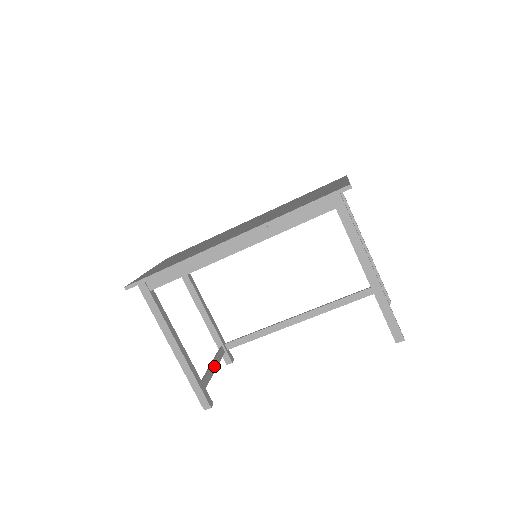
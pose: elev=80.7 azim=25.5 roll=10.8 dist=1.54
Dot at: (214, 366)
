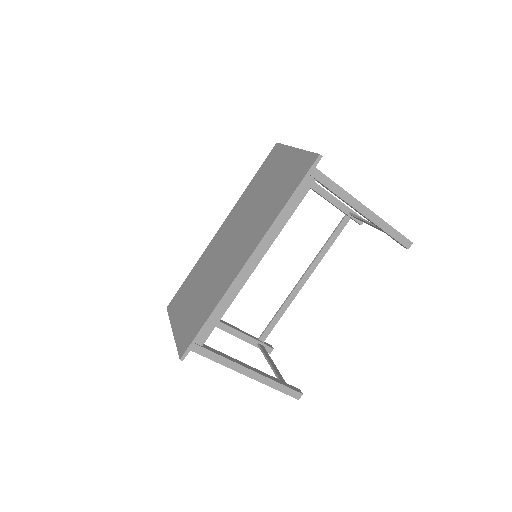
Dot at: (272, 363)
